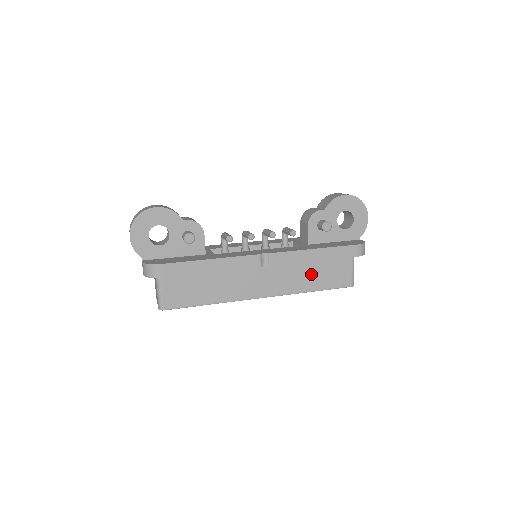
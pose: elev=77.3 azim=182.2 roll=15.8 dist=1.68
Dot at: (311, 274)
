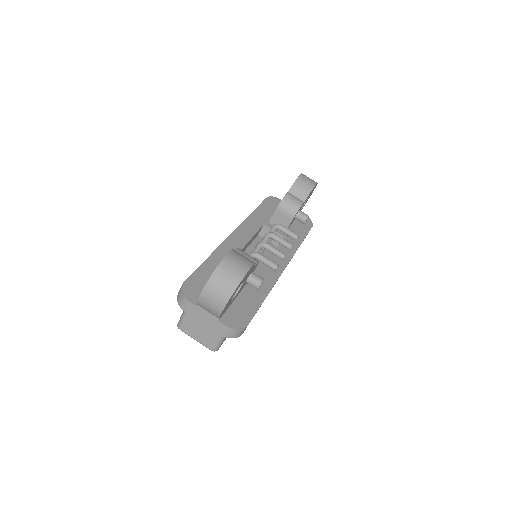
Dot at: occluded
